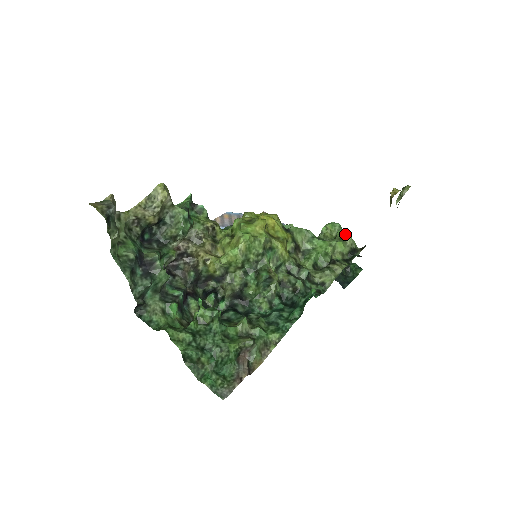
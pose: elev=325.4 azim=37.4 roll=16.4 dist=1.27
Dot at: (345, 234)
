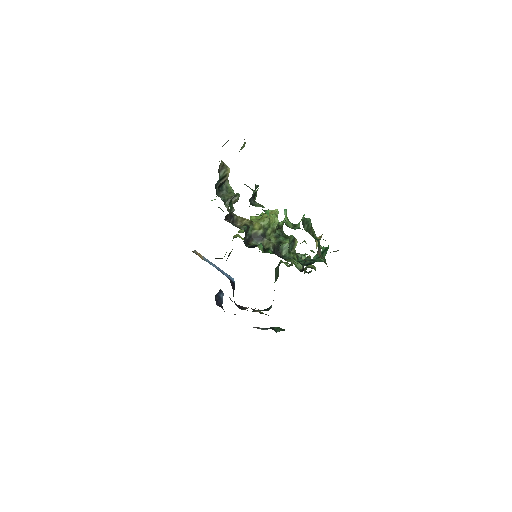
Dot at: occluded
